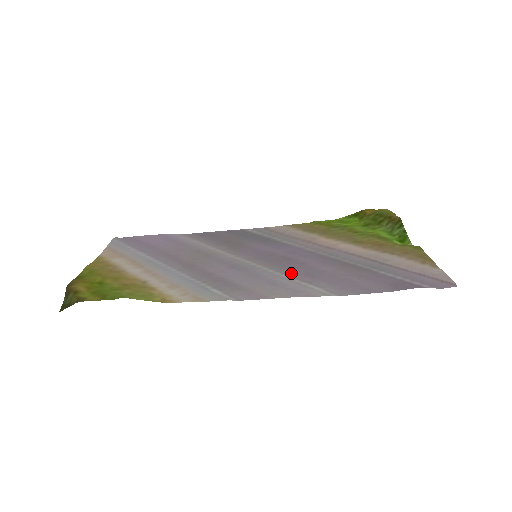
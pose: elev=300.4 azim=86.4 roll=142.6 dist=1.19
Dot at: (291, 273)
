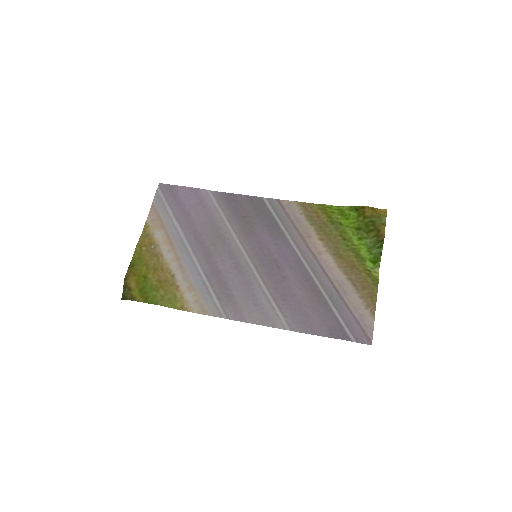
Dot at: (273, 289)
